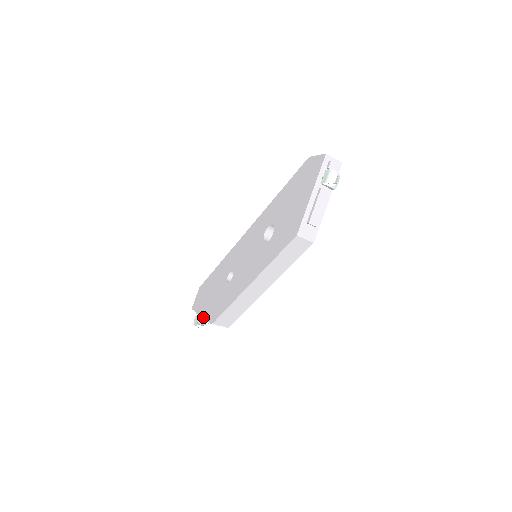
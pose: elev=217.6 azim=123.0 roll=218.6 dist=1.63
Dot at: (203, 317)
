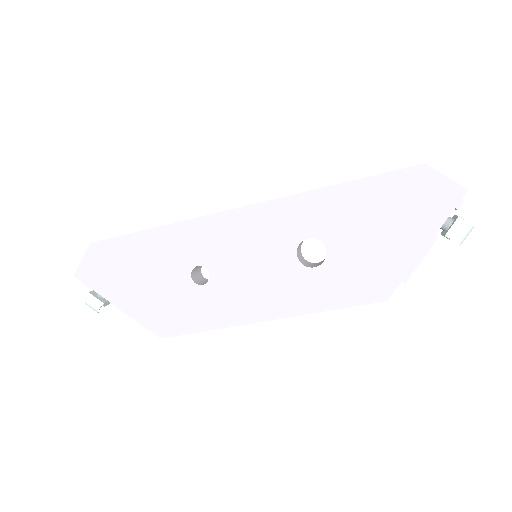
Dot at: (113, 303)
